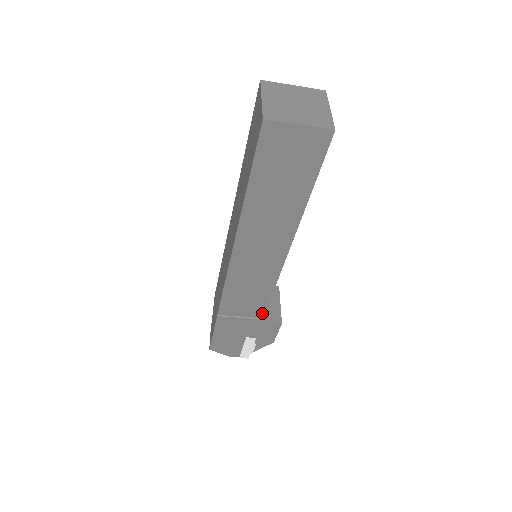
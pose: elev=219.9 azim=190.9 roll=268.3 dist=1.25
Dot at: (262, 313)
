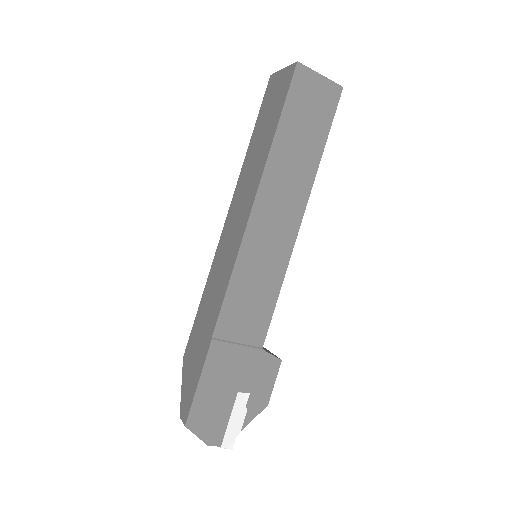
Dot at: (262, 337)
